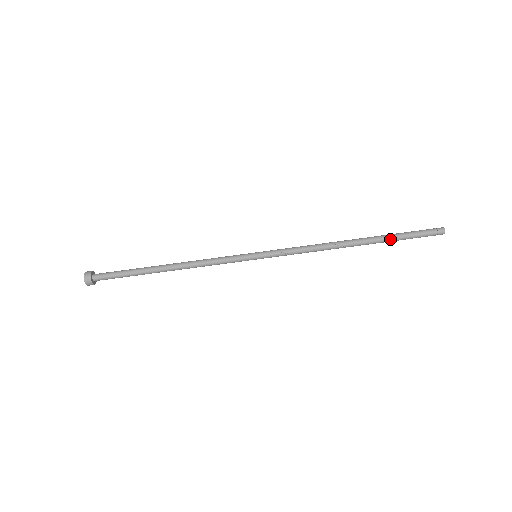
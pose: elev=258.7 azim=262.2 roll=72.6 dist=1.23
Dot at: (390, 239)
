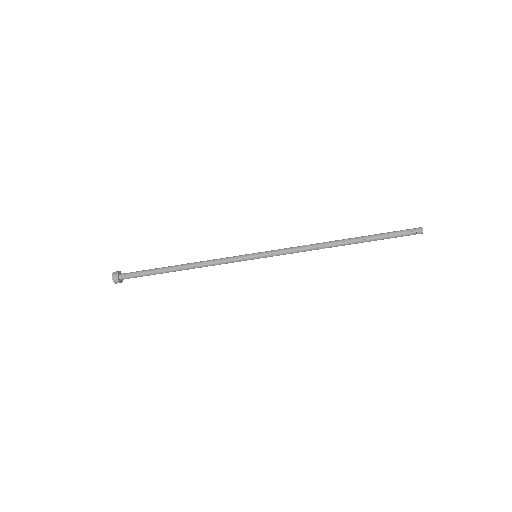
Dot at: occluded
